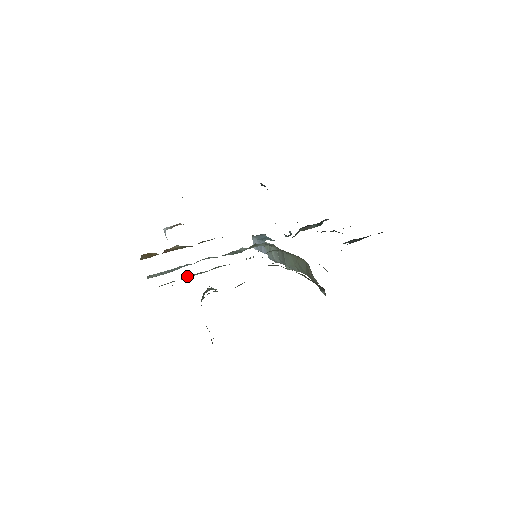
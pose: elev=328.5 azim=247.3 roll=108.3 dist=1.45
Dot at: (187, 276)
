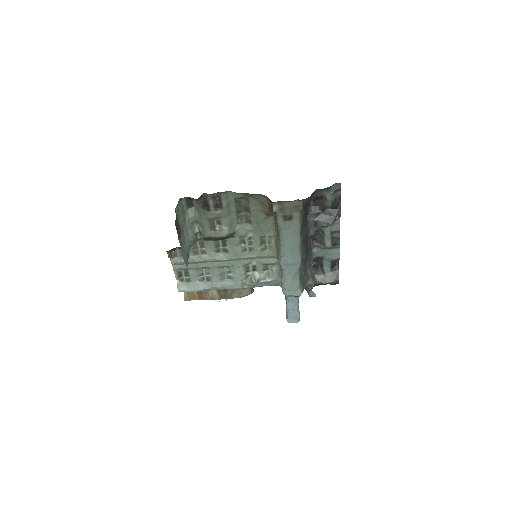
Dot at: (197, 256)
